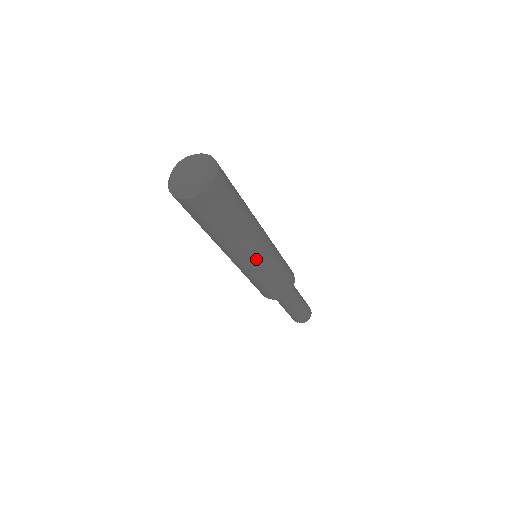
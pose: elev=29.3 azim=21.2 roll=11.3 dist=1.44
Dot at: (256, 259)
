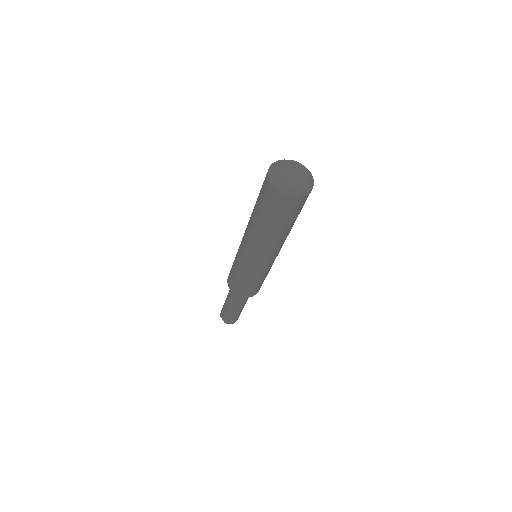
Dot at: (257, 259)
